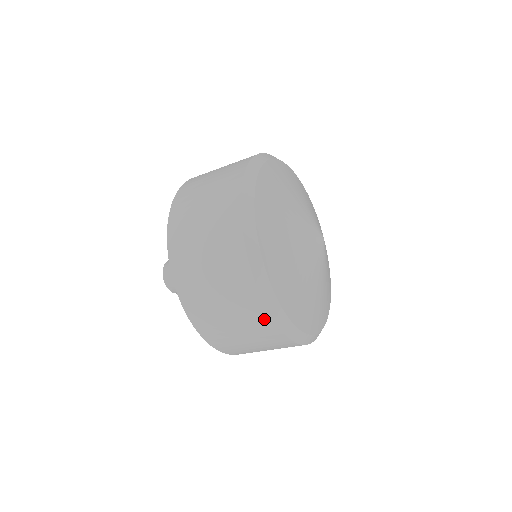
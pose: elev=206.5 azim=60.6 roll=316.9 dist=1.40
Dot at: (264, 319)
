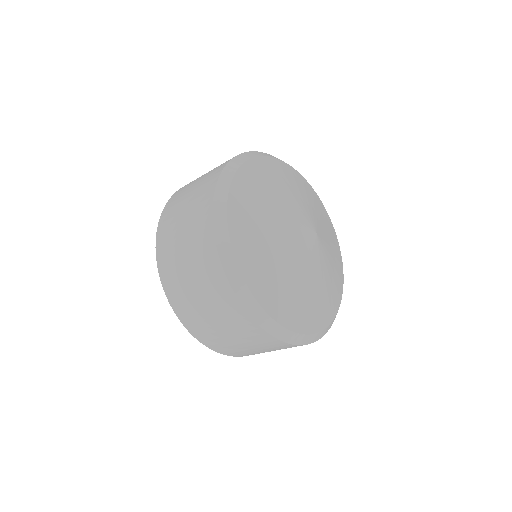
Dot at: occluded
